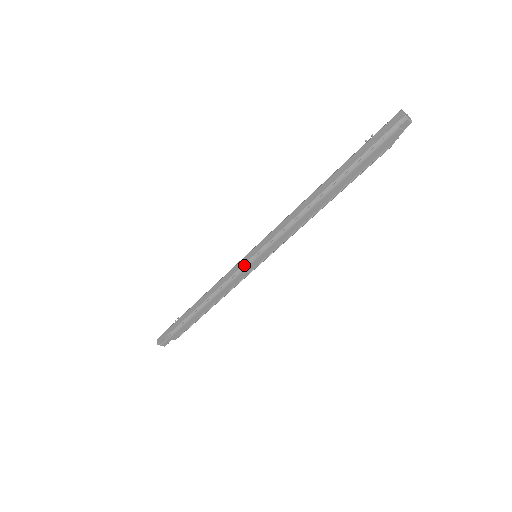
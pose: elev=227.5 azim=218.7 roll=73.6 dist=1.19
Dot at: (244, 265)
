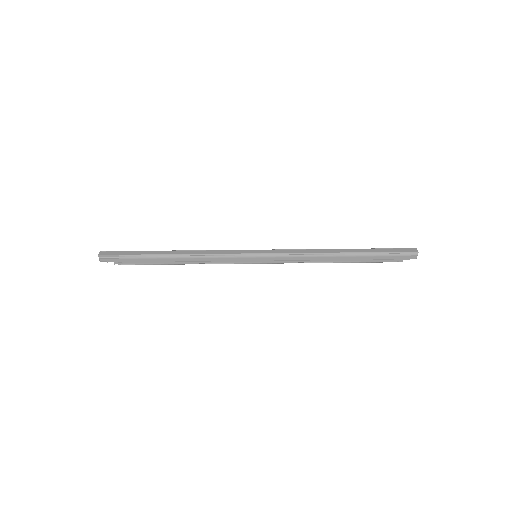
Dot at: (245, 254)
